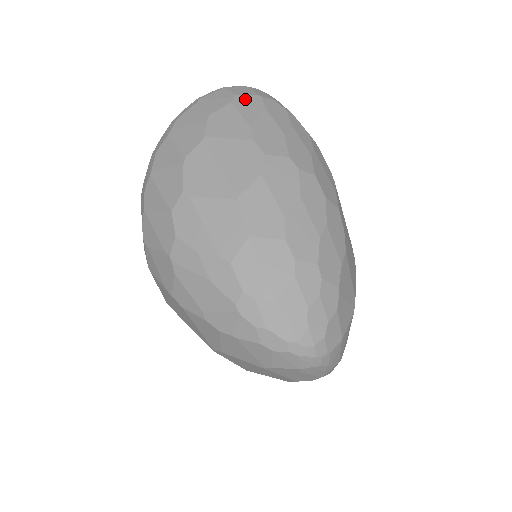
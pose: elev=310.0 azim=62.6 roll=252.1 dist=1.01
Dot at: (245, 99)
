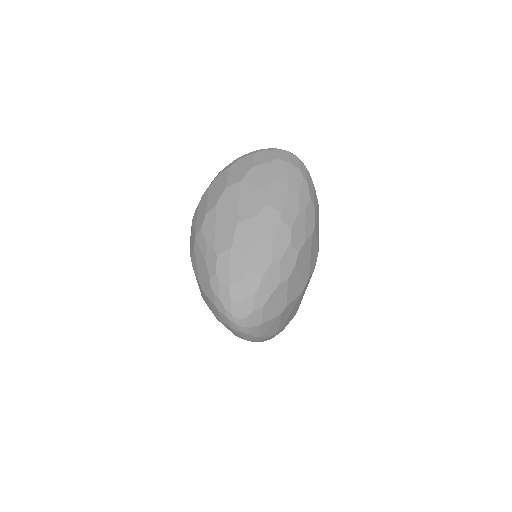
Dot at: (280, 163)
